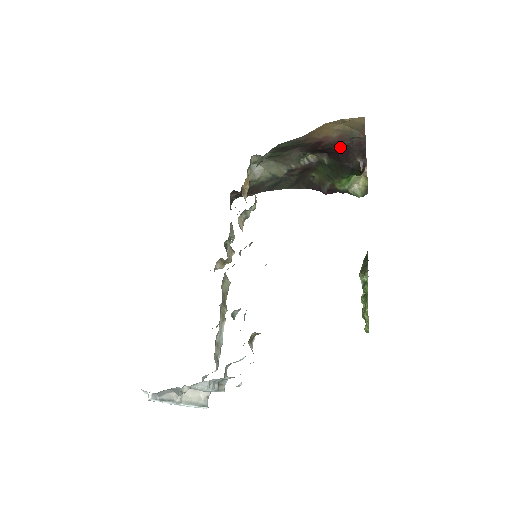
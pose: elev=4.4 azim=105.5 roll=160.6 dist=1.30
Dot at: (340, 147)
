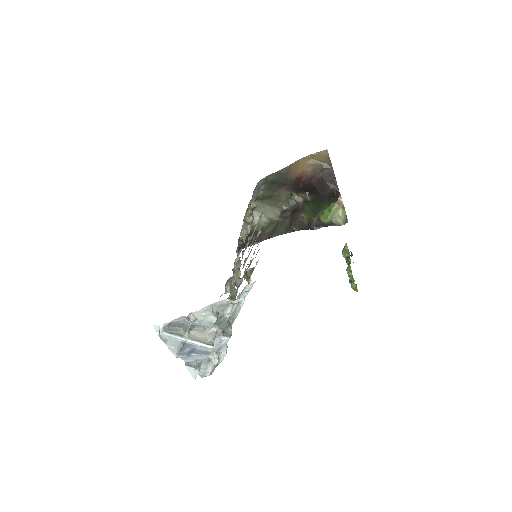
Dot at: (316, 181)
